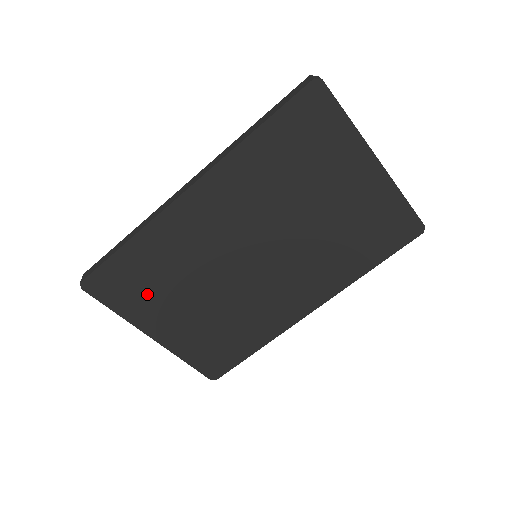
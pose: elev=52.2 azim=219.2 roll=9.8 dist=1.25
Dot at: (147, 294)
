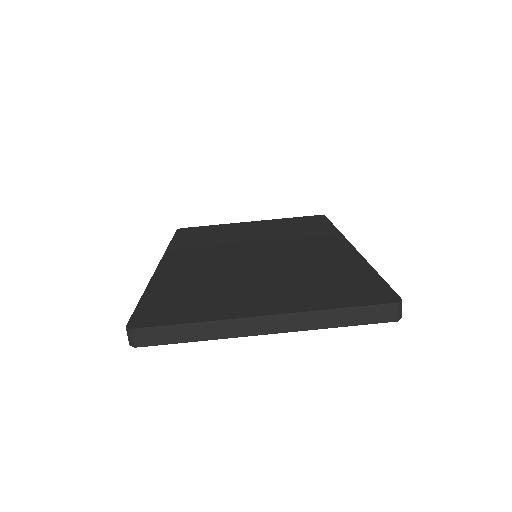
Dot at: (206, 300)
